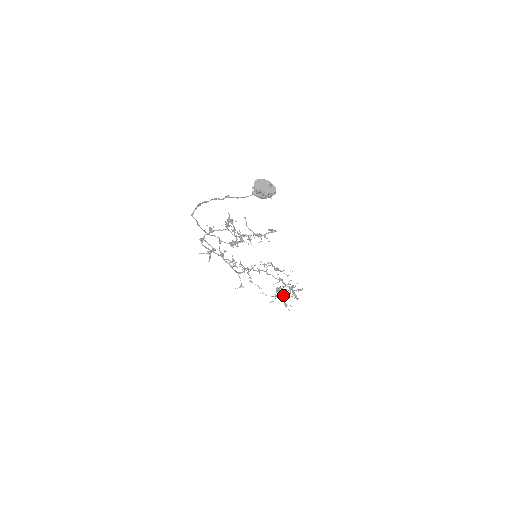
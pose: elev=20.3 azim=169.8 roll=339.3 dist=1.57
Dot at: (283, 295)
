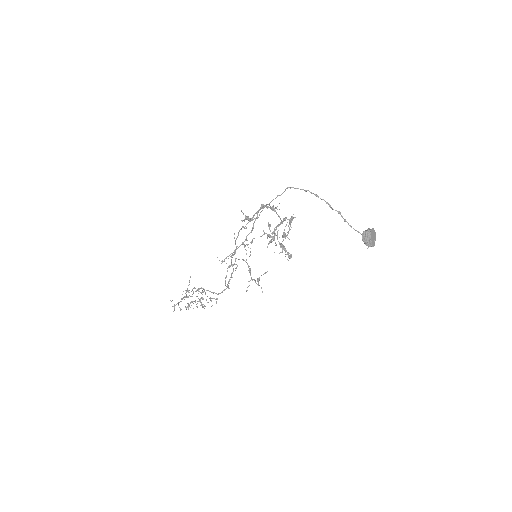
Dot at: (187, 296)
